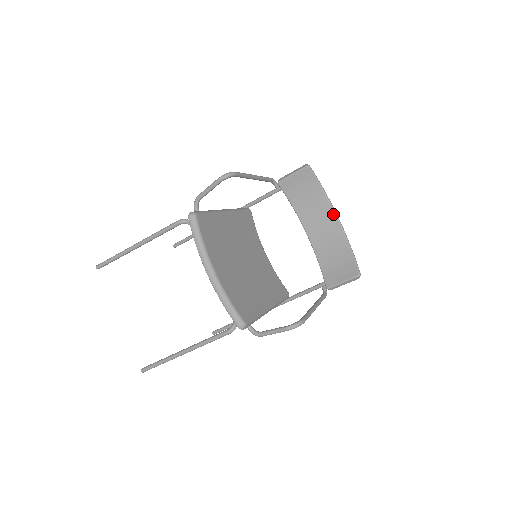
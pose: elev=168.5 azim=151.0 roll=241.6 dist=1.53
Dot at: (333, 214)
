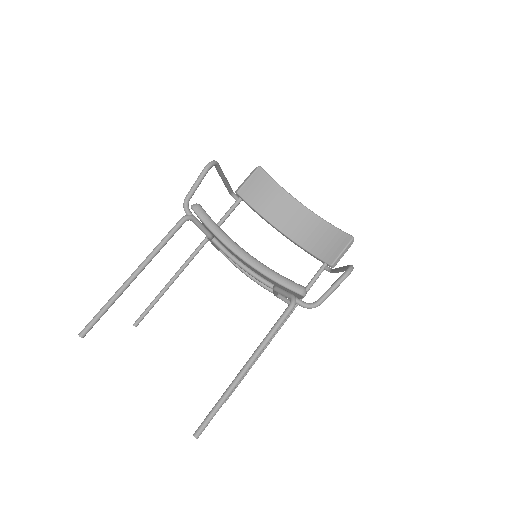
Dot at: (298, 204)
